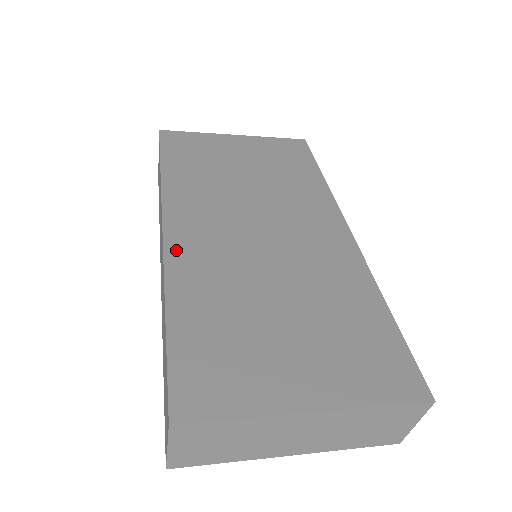
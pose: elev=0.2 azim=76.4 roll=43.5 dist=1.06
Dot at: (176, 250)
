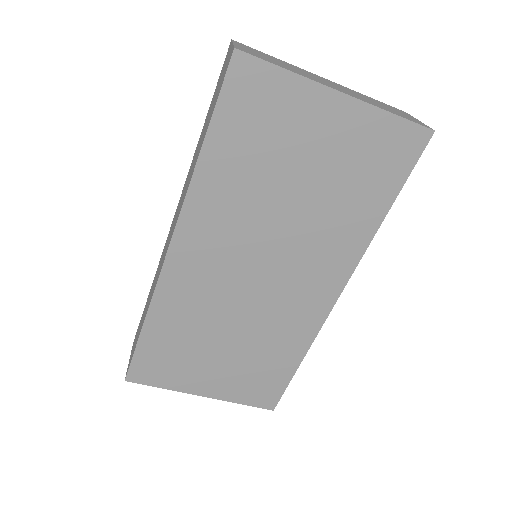
Dot at: occluded
